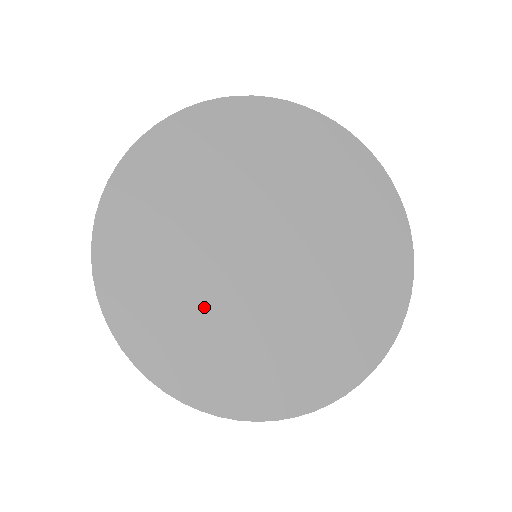
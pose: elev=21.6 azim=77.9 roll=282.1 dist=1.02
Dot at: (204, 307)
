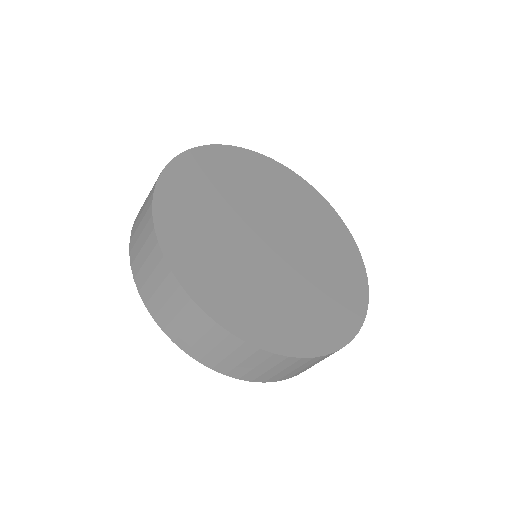
Dot at: (221, 242)
